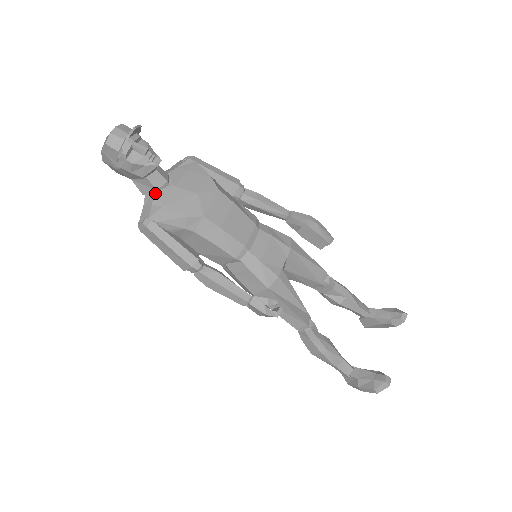
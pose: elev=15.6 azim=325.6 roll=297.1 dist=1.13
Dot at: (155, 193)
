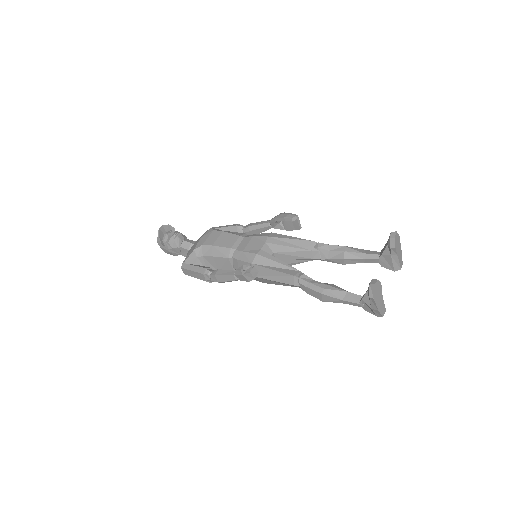
Dot at: occluded
